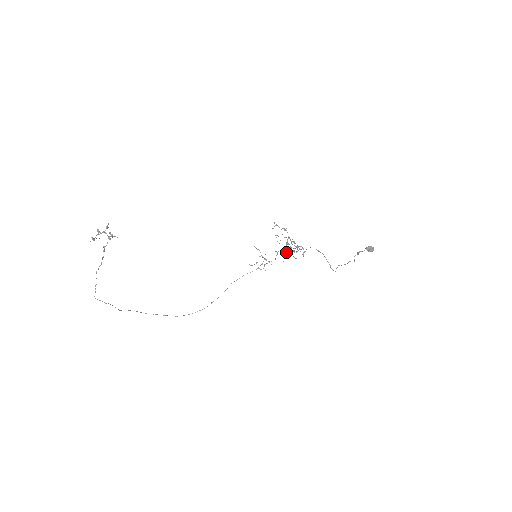
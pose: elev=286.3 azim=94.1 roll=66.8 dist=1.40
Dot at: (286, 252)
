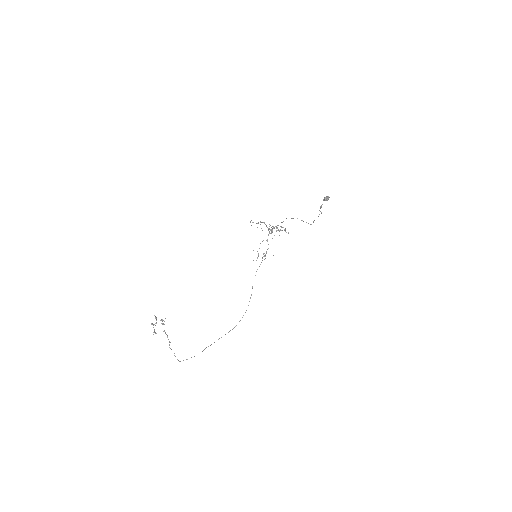
Dot at: (271, 233)
